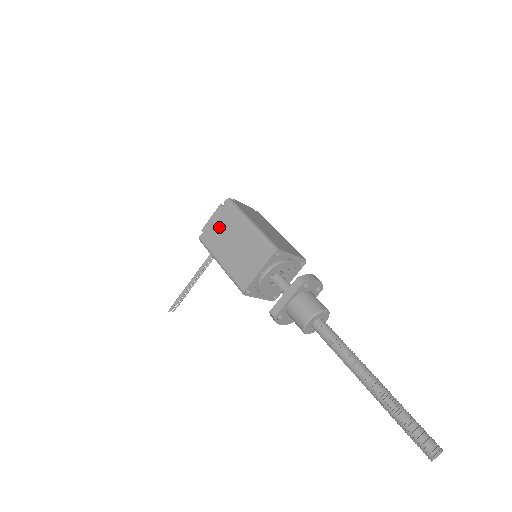
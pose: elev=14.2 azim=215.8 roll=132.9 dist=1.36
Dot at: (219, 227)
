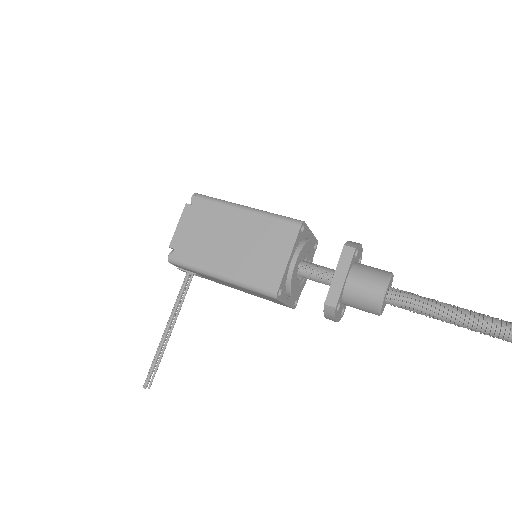
Dot at: (197, 231)
